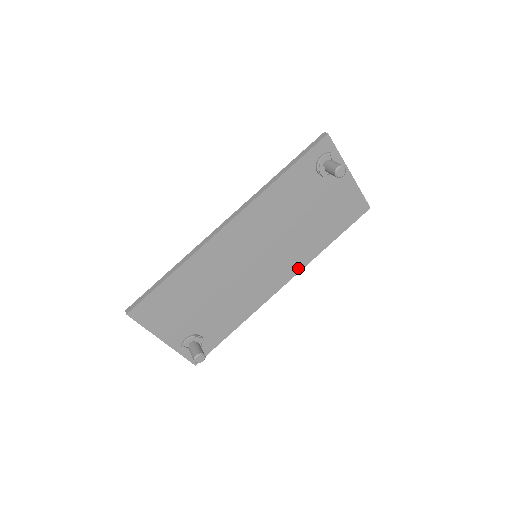
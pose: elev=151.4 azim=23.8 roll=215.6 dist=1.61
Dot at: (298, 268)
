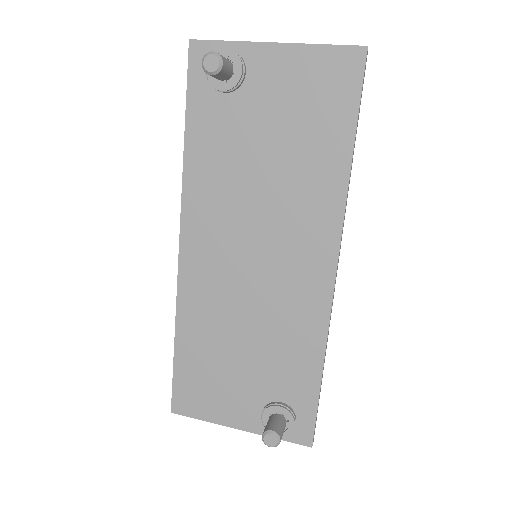
Dot at: (334, 228)
